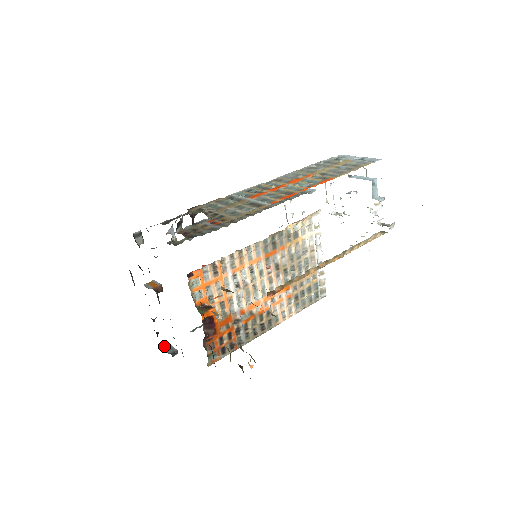
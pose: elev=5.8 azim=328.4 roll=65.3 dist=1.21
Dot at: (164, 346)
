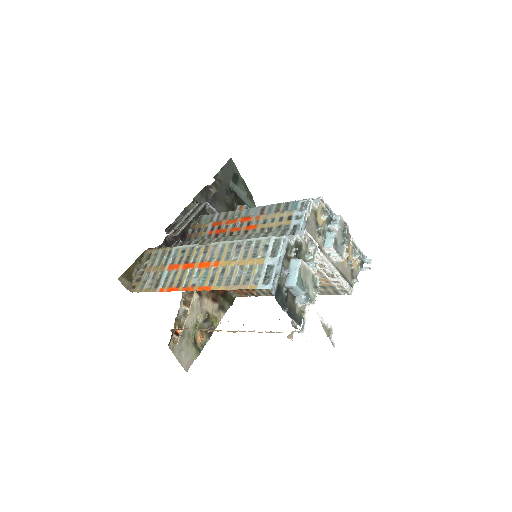
Dot at: occluded
